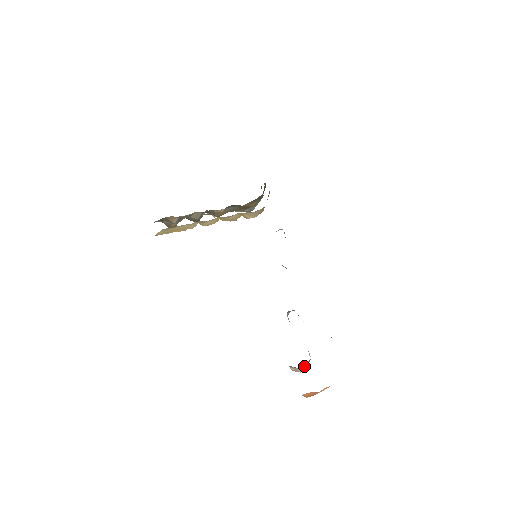
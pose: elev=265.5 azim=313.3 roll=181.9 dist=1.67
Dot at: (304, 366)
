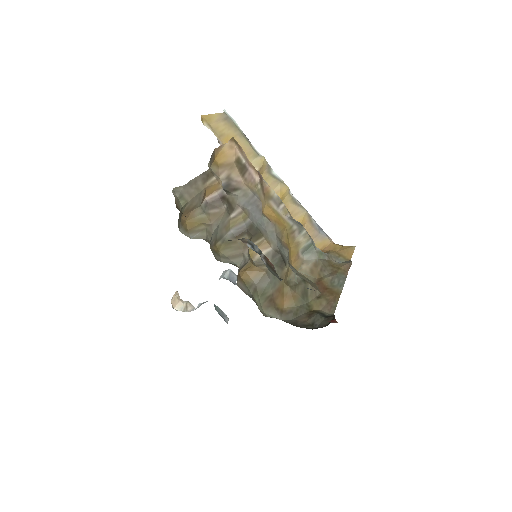
Dot at: (183, 307)
